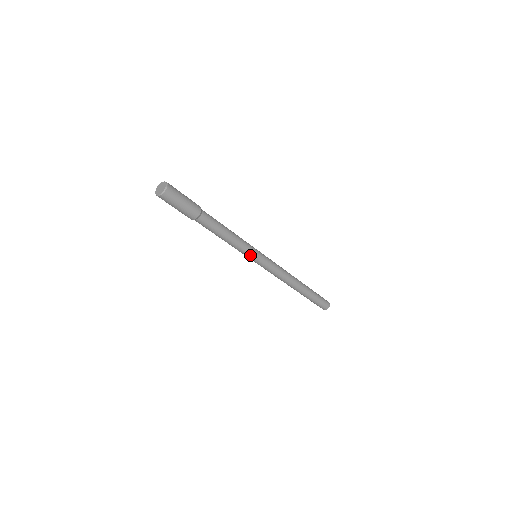
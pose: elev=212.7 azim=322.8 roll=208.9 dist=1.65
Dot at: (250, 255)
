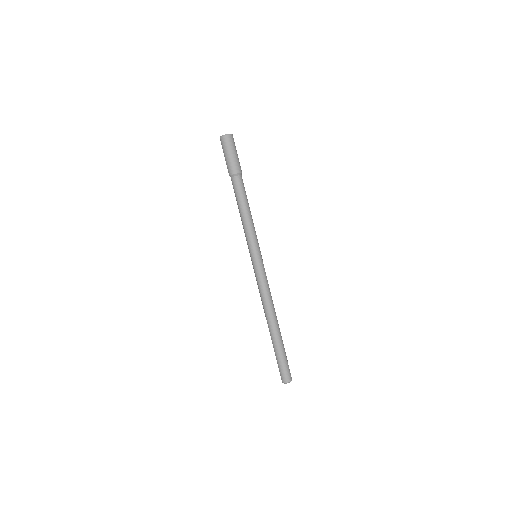
Dot at: (258, 245)
